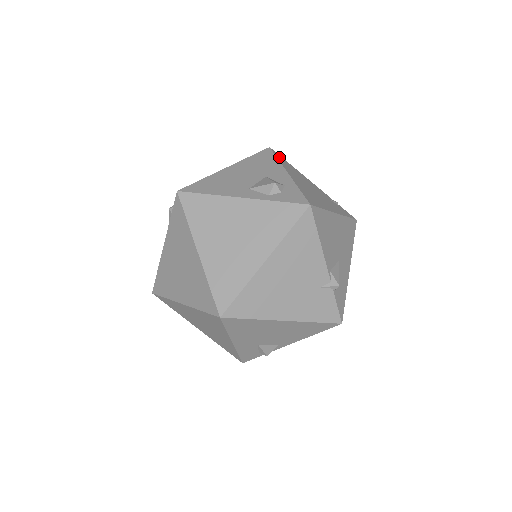
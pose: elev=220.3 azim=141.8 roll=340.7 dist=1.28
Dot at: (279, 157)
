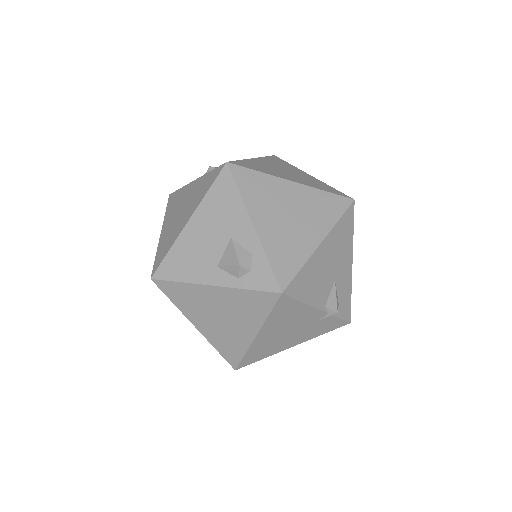
Dot at: (241, 178)
